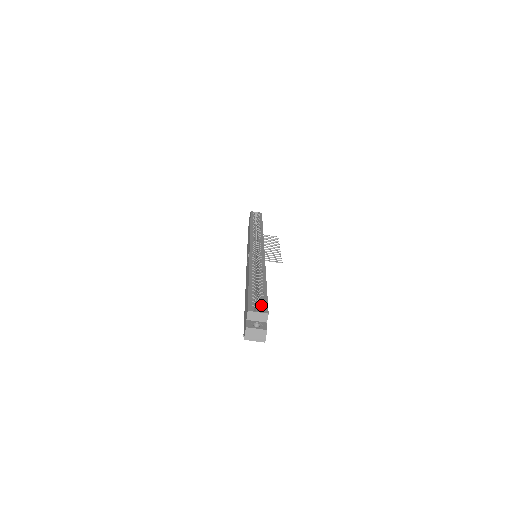
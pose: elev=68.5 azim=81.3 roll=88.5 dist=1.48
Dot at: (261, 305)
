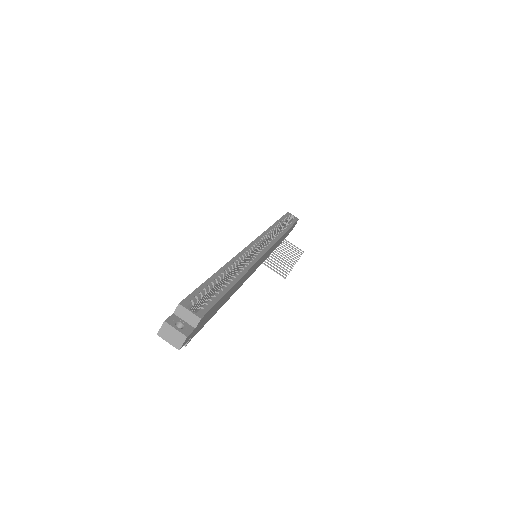
Dot at: (202, 305)
